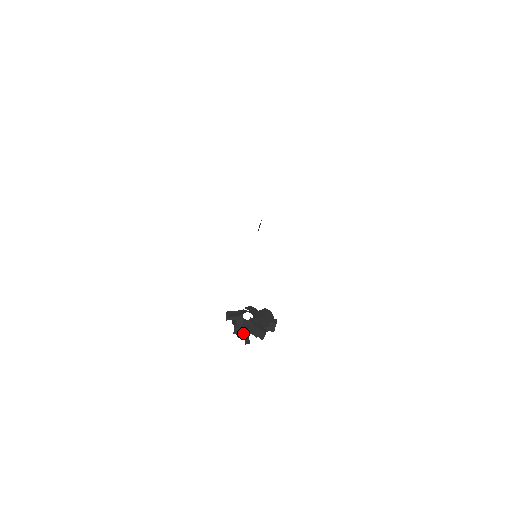
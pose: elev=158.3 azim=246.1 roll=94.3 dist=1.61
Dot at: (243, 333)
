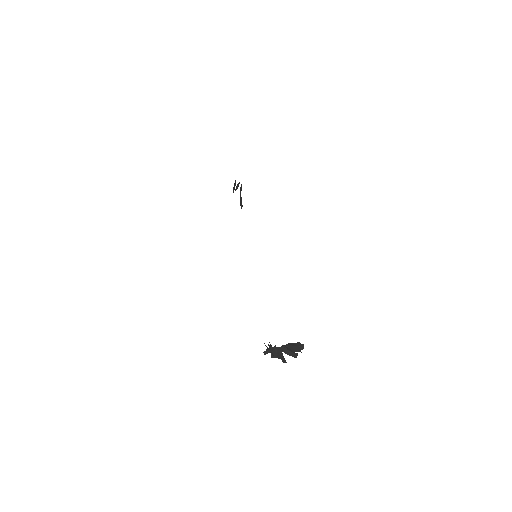
Dot at: (279, 357)
